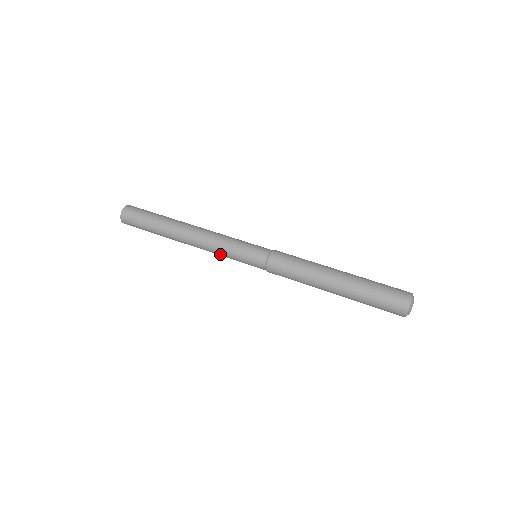
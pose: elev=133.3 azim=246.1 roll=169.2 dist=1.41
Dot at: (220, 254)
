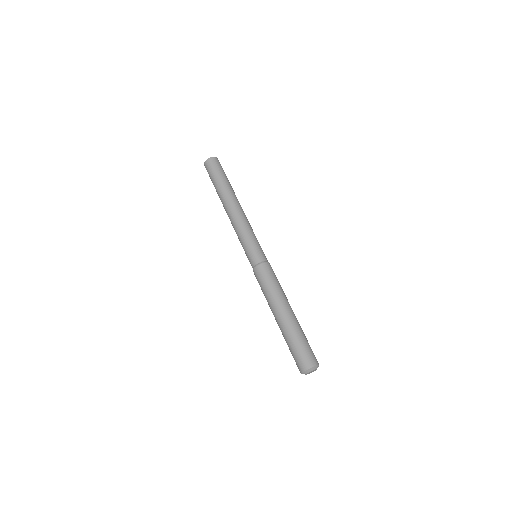
Dot at: occluded
